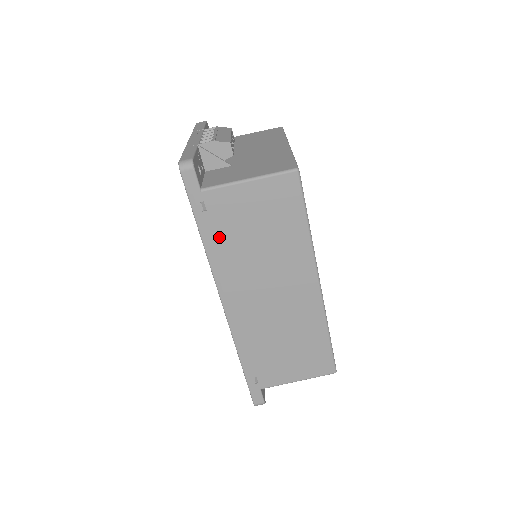
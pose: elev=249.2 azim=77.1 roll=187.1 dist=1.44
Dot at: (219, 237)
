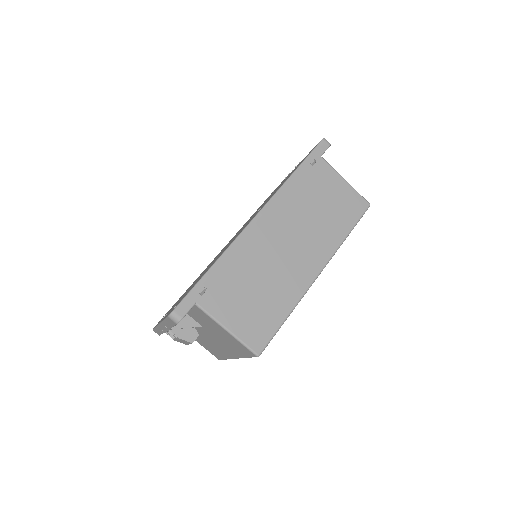
Dot at: (302, 183)
